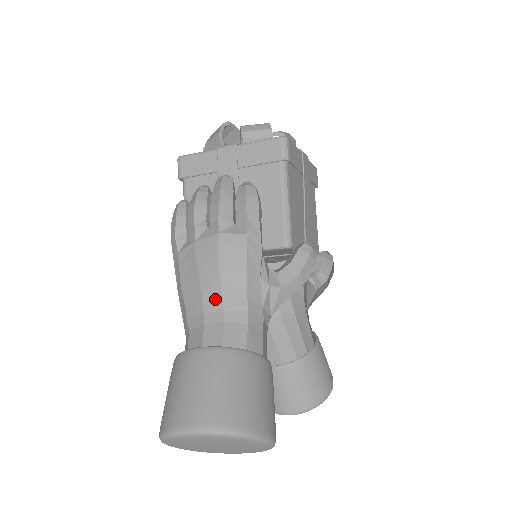
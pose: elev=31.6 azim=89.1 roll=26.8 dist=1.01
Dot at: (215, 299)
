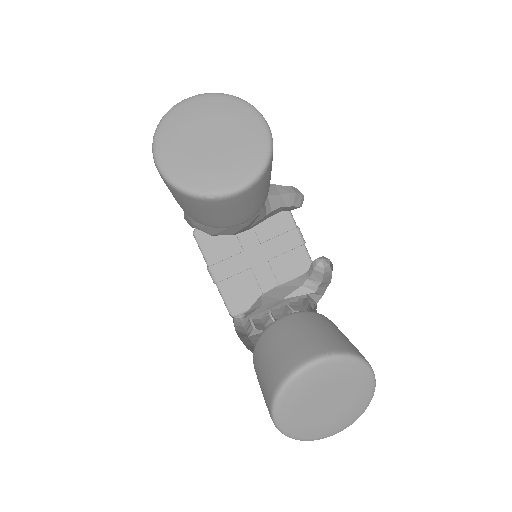
Dot at: occluded
